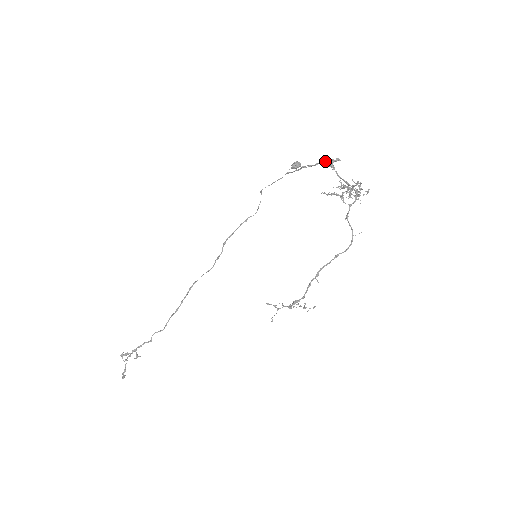
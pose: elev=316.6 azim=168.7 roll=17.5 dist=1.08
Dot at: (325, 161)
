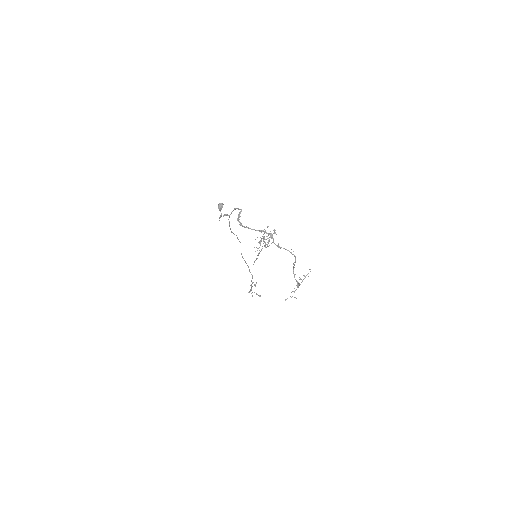
Dot at: occluded
